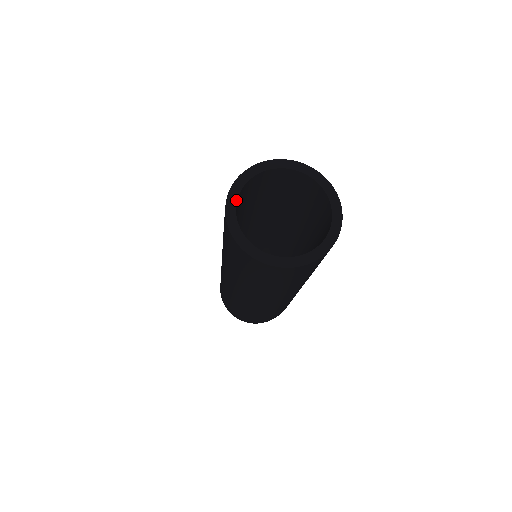
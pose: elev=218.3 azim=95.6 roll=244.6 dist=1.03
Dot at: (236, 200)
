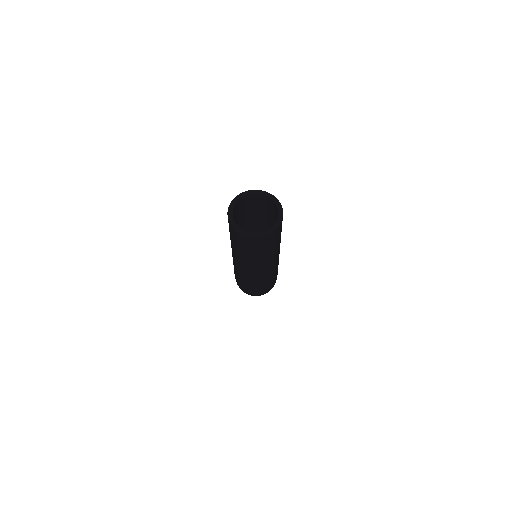
Dot at: (232, 210)
